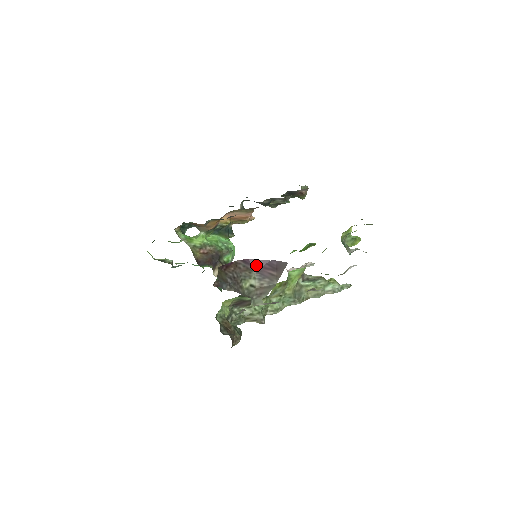
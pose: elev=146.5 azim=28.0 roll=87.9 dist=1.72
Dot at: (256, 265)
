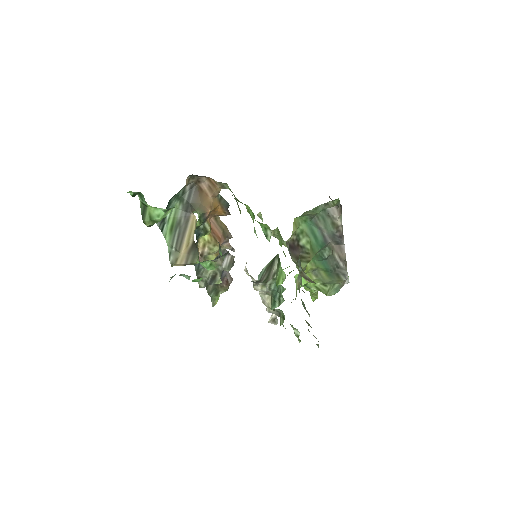
Dot at: occluded
